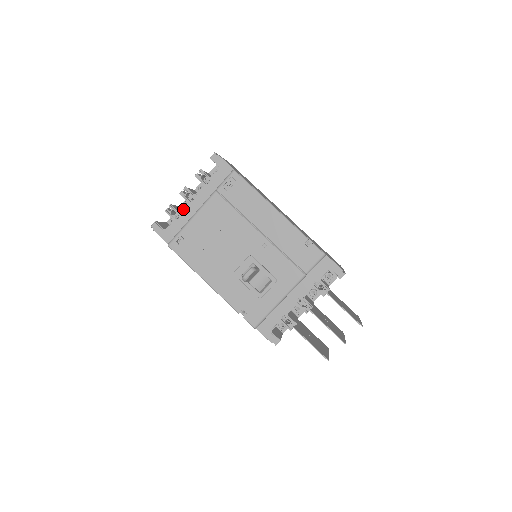
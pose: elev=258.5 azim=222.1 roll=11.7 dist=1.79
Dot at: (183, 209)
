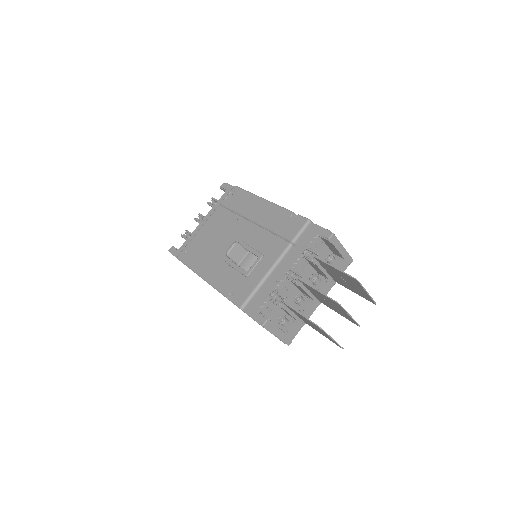
Dot at: (195, 229)
